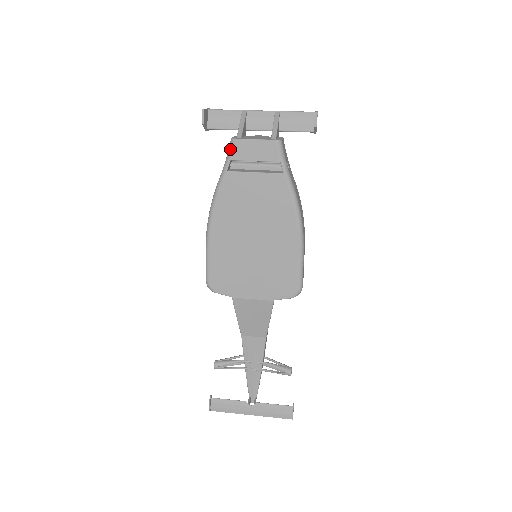
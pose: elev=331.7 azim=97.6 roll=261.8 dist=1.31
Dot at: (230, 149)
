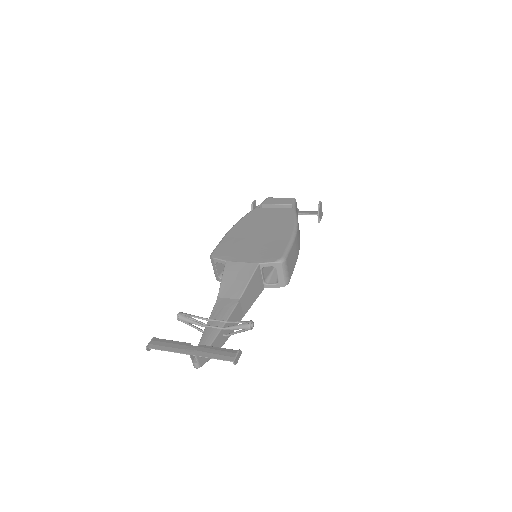
Dot at: (263, 201)
